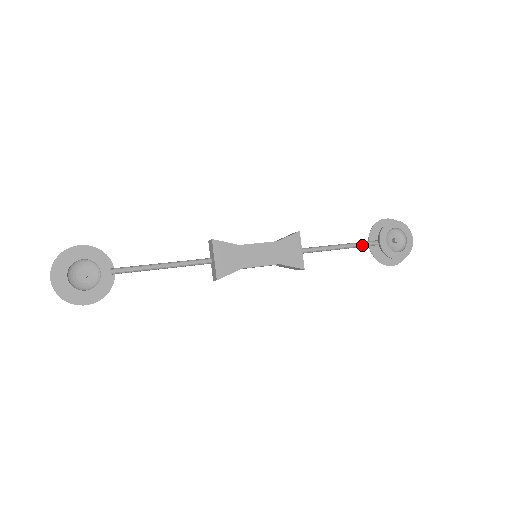
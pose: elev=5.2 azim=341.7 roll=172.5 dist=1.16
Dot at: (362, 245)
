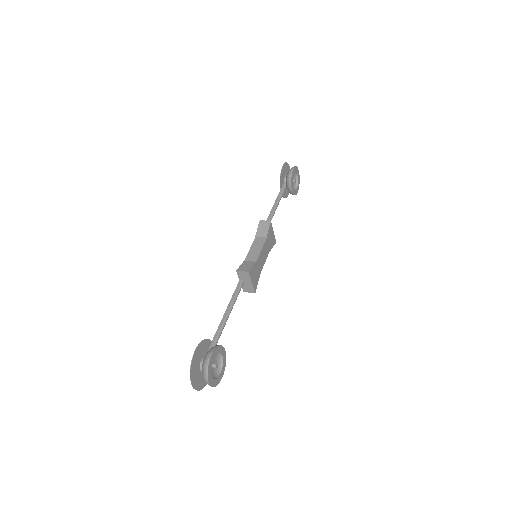
Dot at: occluded
